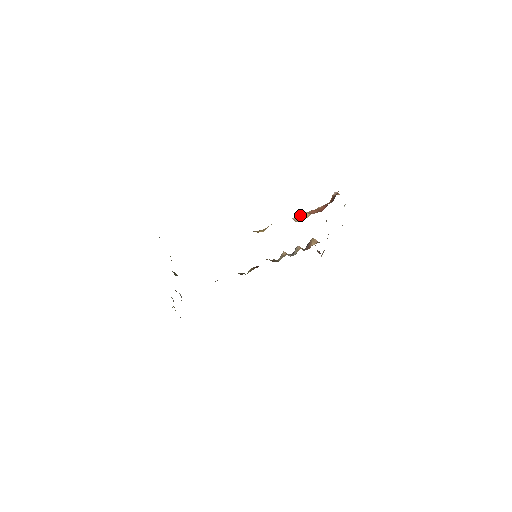
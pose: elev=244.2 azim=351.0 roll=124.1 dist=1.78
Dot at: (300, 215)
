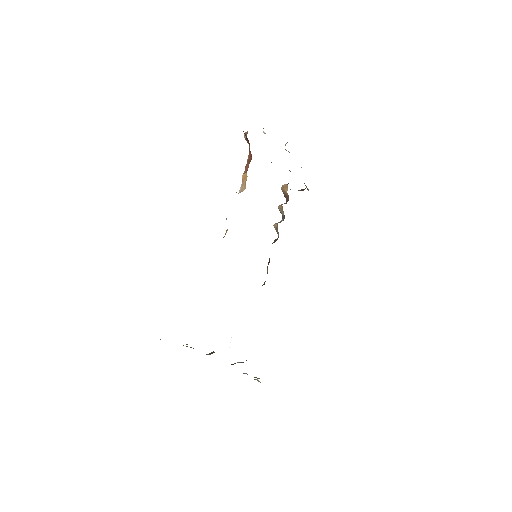
Dot at: (241, 184)
